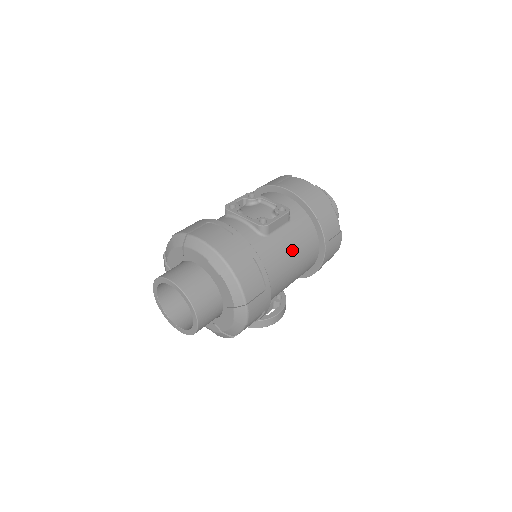
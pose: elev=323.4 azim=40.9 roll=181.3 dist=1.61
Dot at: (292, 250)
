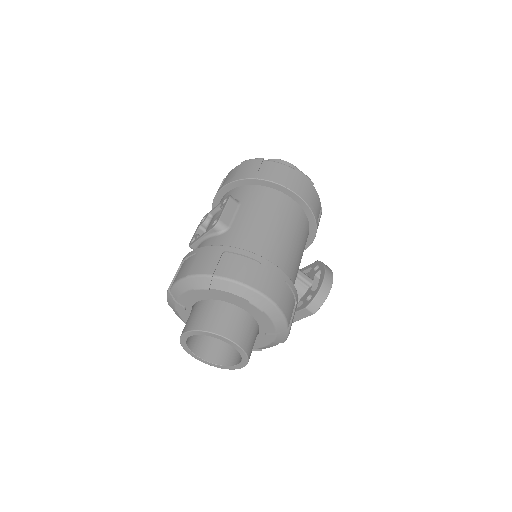
Dot at: (261, 218)
